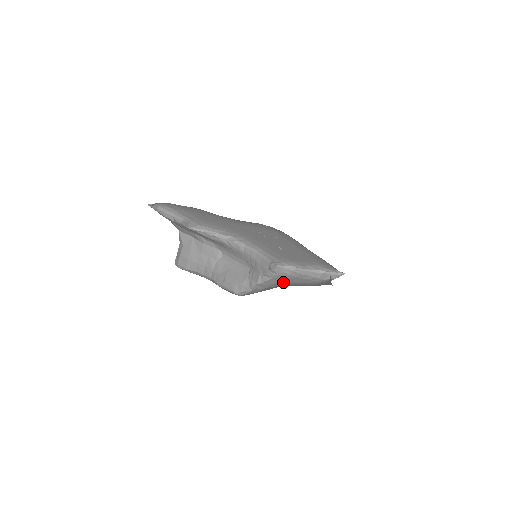
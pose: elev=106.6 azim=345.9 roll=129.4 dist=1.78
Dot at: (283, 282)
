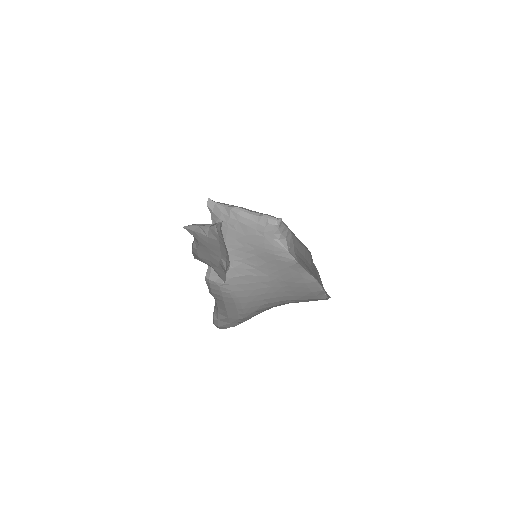
Dot at: (232, 237)
